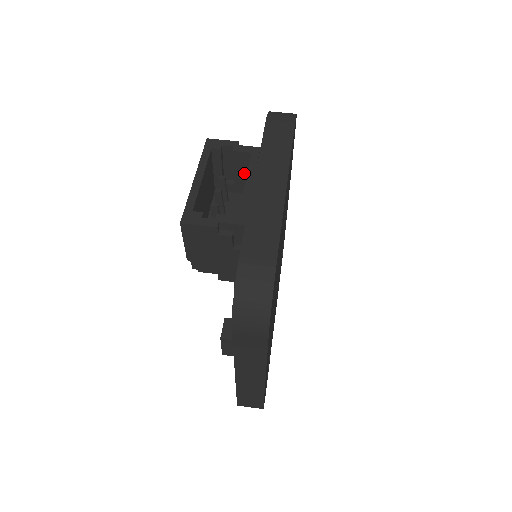
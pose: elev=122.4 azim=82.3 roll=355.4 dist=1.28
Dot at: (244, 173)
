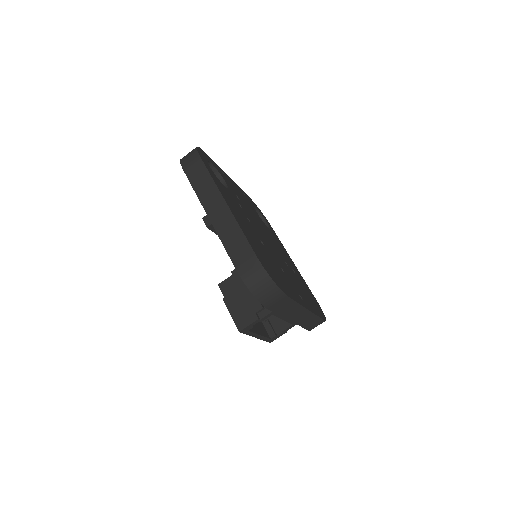
Dot at: occluded
